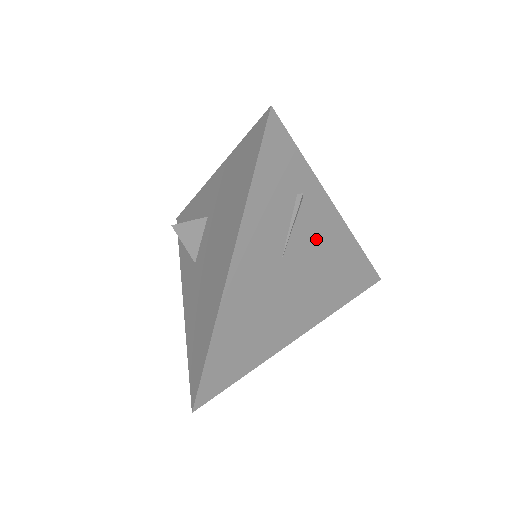
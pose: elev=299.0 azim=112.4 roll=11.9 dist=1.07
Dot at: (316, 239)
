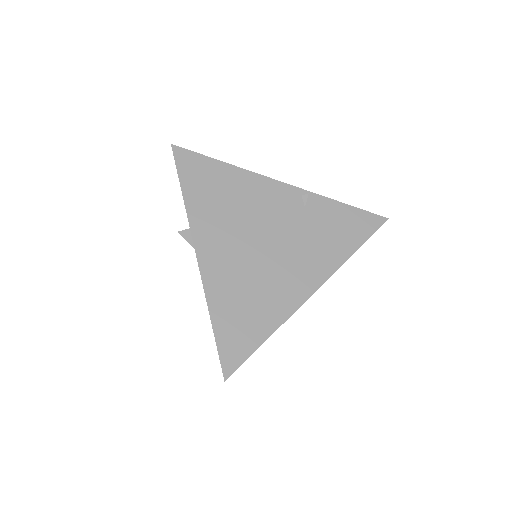
Dot at: occluded
